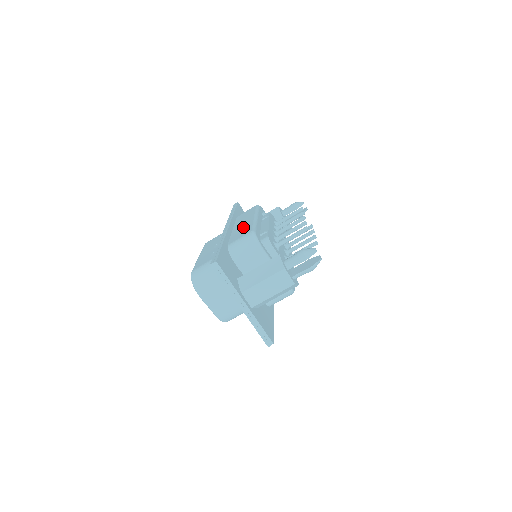
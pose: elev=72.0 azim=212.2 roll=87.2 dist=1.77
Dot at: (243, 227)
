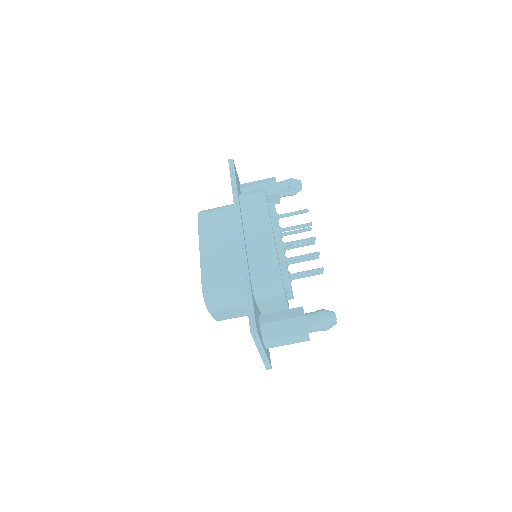
Dot at: (261, 248)
